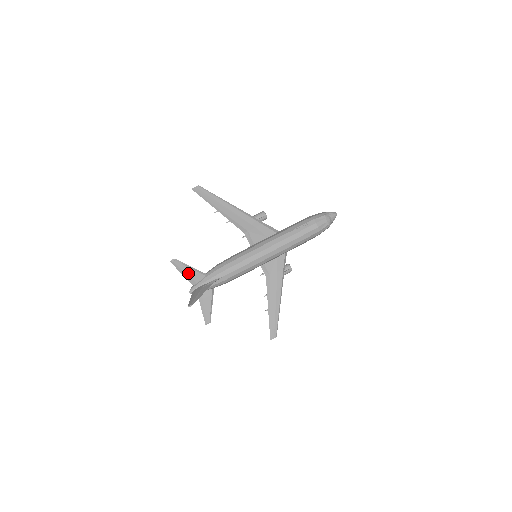
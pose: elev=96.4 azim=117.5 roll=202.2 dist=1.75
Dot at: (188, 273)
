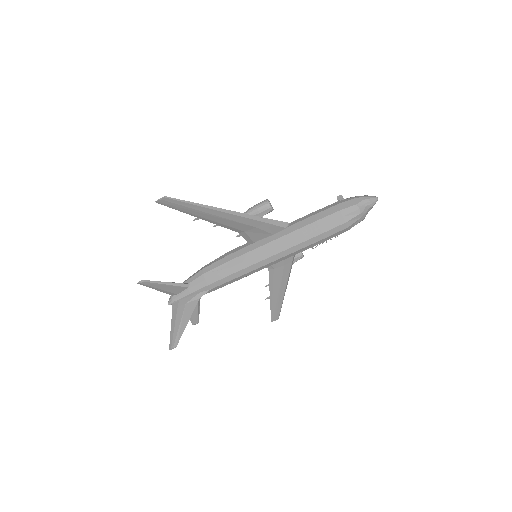
Dot at: (164, 289)
